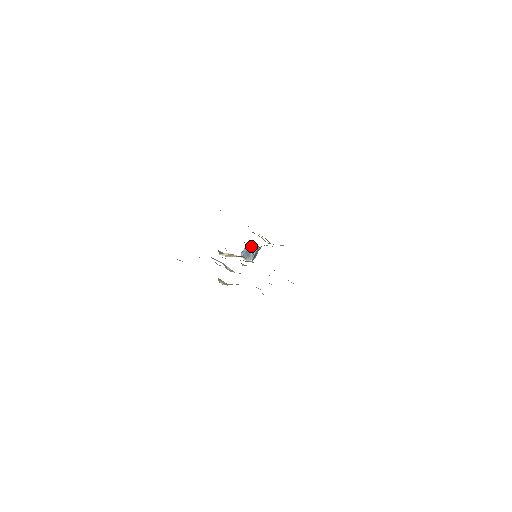
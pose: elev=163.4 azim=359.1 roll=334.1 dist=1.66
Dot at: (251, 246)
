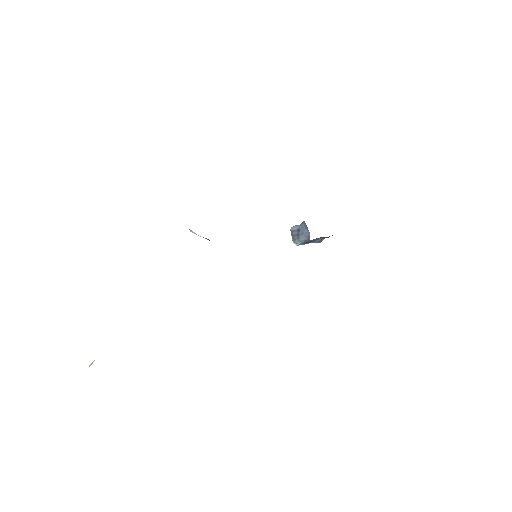
Dot at: (305, 229)
